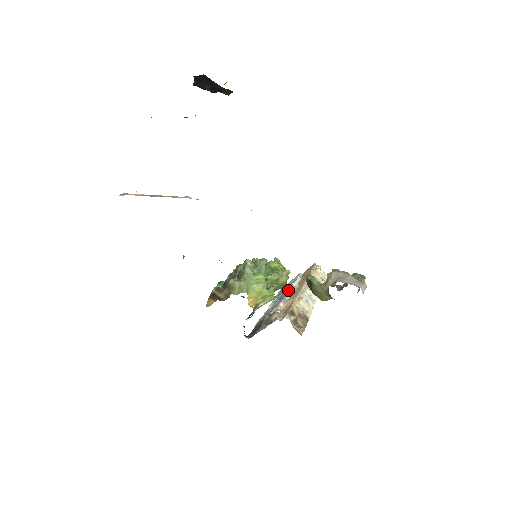
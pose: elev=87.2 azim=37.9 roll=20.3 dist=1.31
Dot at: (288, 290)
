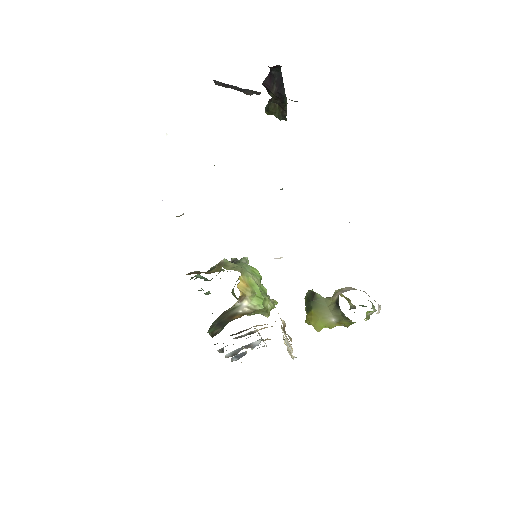
Dot at: (258, 340)
